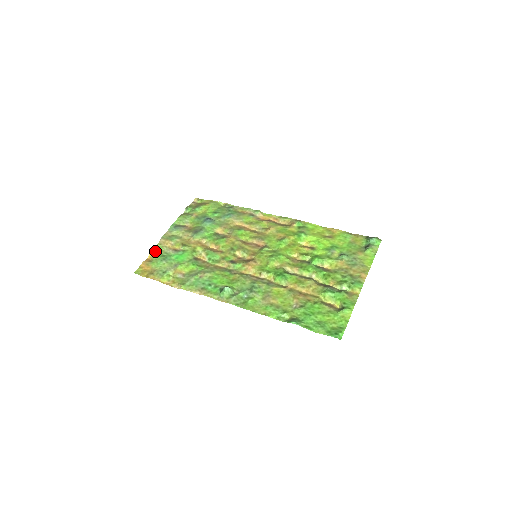
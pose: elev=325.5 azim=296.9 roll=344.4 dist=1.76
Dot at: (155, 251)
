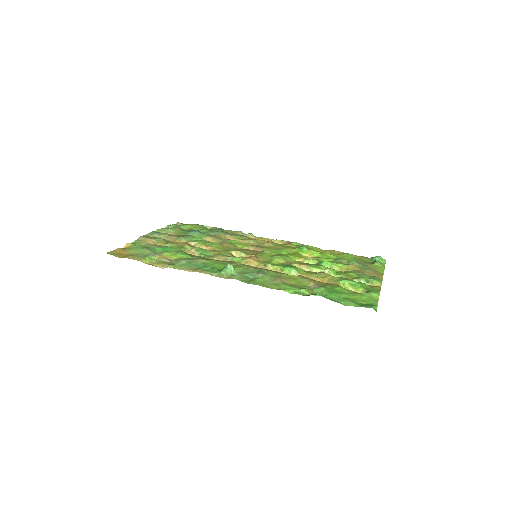
Dot at: (133, 243)
